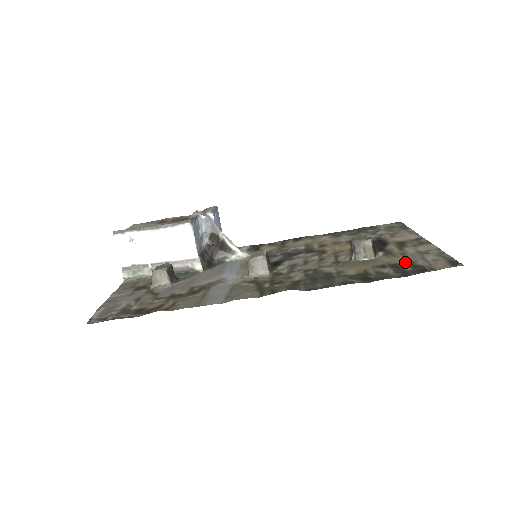
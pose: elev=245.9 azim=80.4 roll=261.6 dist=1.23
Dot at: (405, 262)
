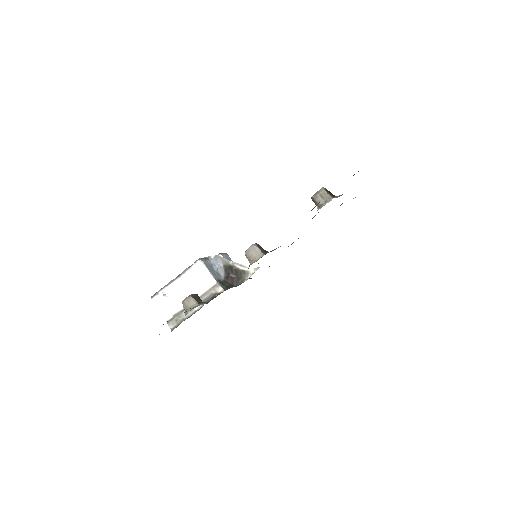
Dot at: occluded
